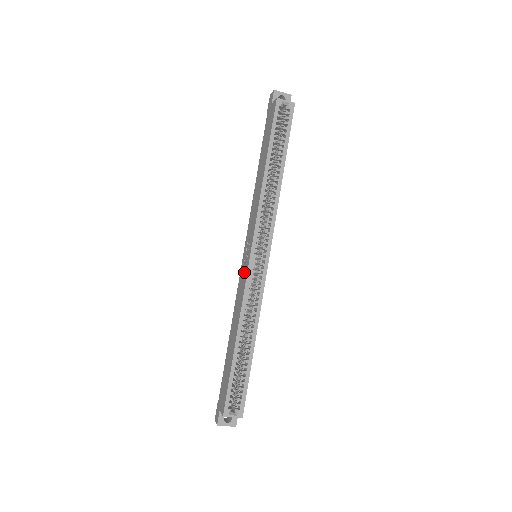
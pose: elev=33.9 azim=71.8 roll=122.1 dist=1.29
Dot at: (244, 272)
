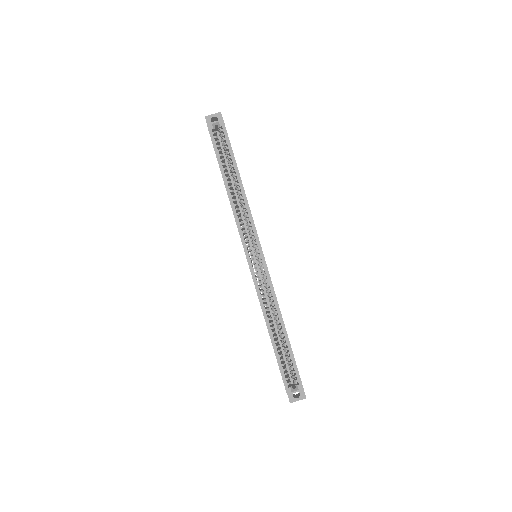
Dot at: occluded
